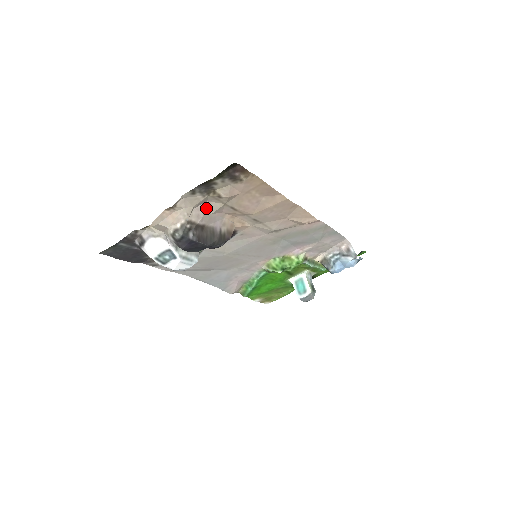
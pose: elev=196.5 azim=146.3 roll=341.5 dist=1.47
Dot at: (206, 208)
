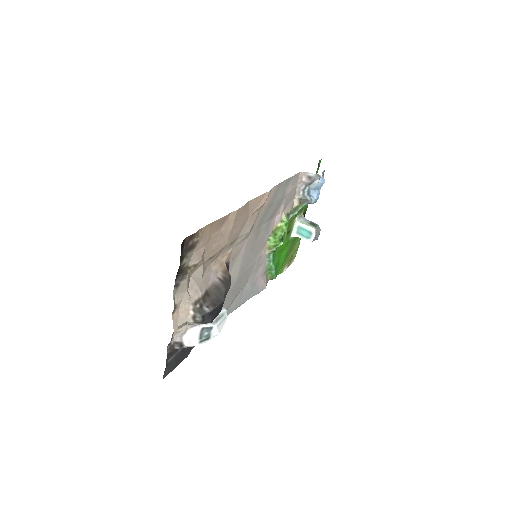
Dot at: (195, 280)
